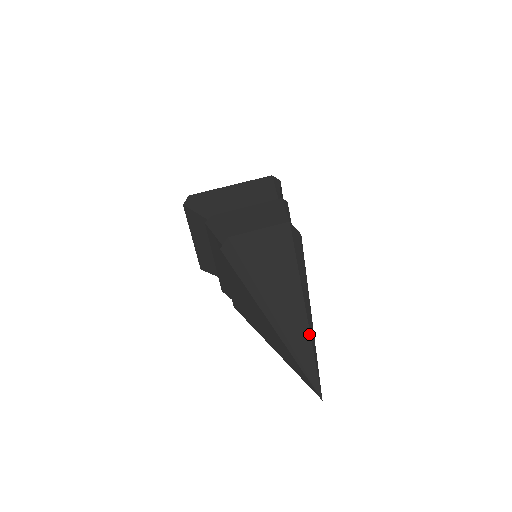
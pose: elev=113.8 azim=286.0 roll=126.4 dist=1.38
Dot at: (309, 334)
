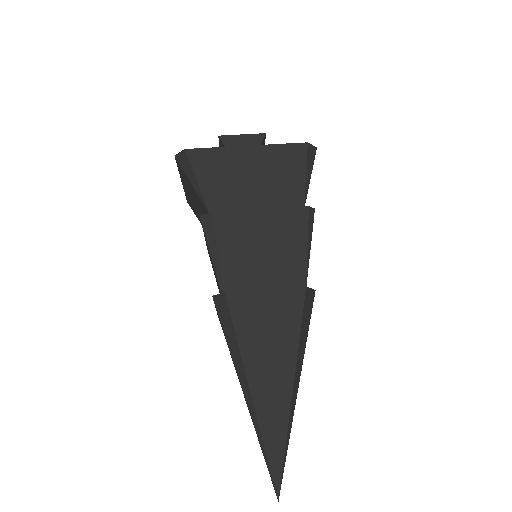
Dot at: (286, 437)
